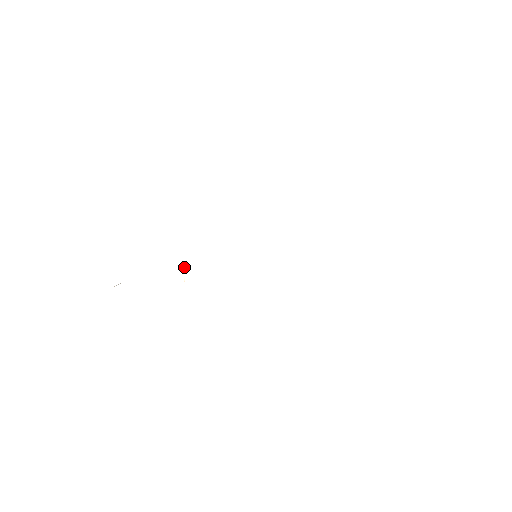
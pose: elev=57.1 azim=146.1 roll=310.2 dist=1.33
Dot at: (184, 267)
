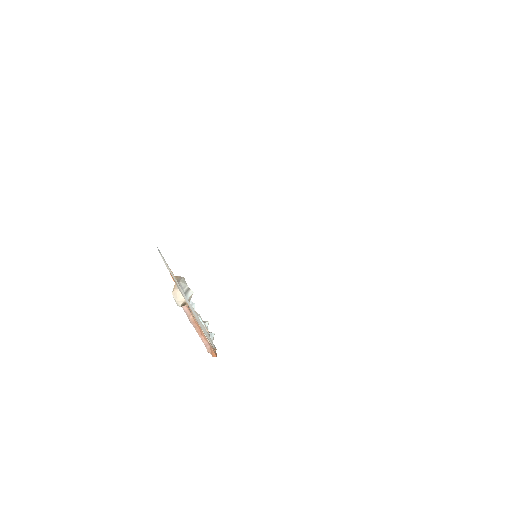
Dot at: occluded
